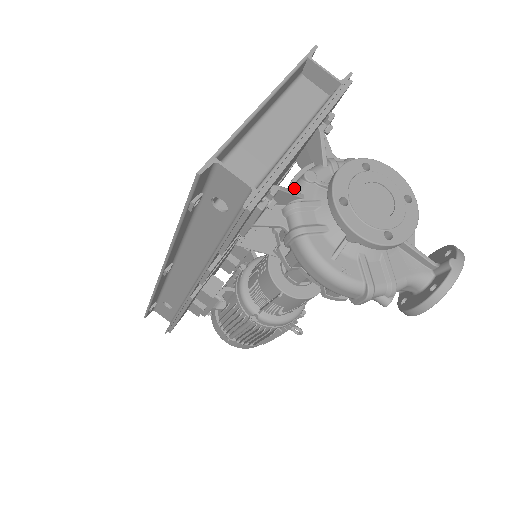
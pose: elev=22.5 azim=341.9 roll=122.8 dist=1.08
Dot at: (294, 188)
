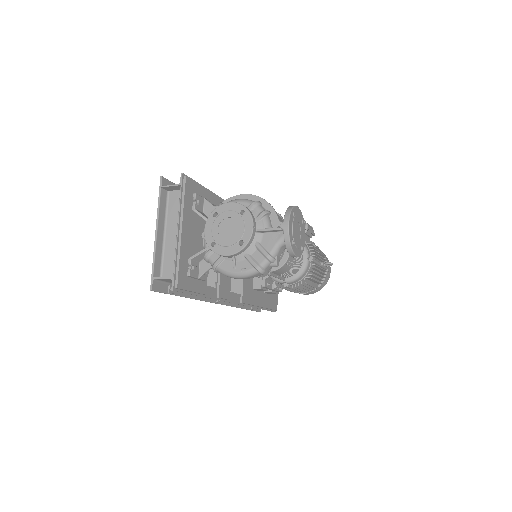
Dot at: (204, 246)
